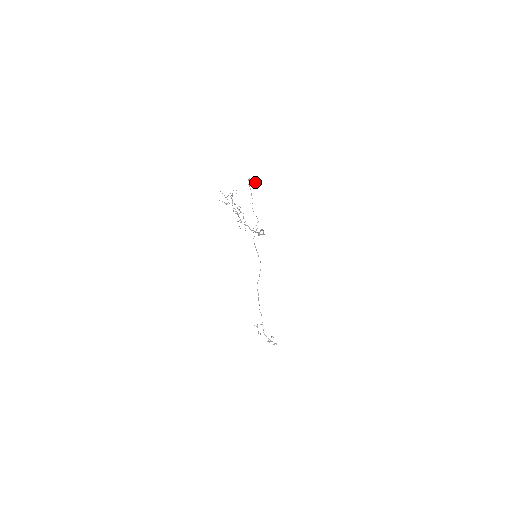
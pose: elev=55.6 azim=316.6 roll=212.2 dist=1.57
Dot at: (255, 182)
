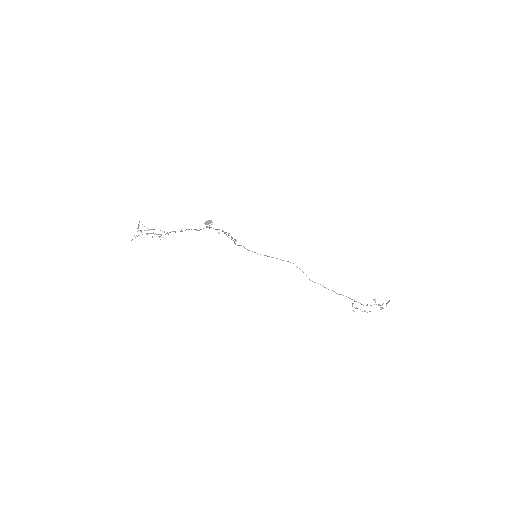
Dot at: (210, 220)
